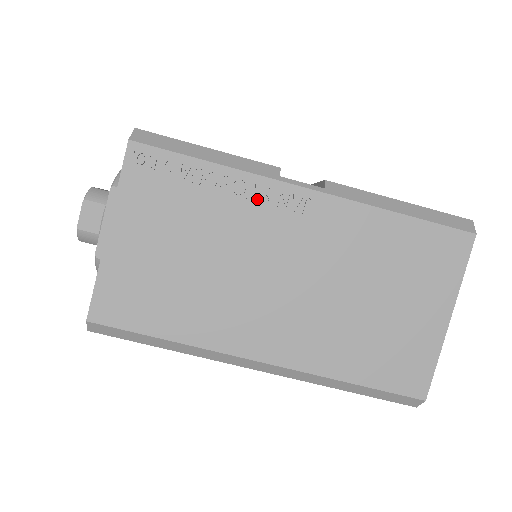
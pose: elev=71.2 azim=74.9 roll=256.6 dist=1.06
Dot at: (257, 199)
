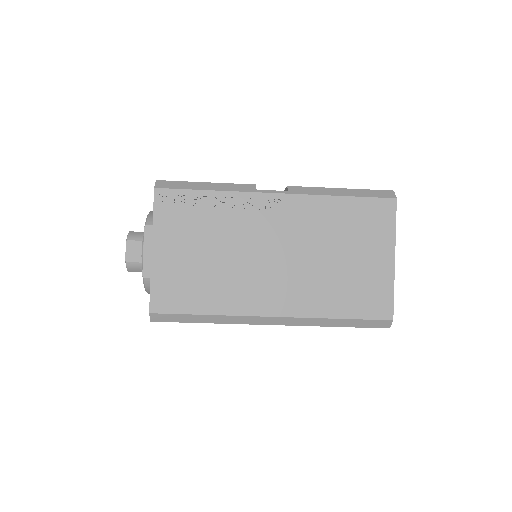
Dot at: (245, 207)
